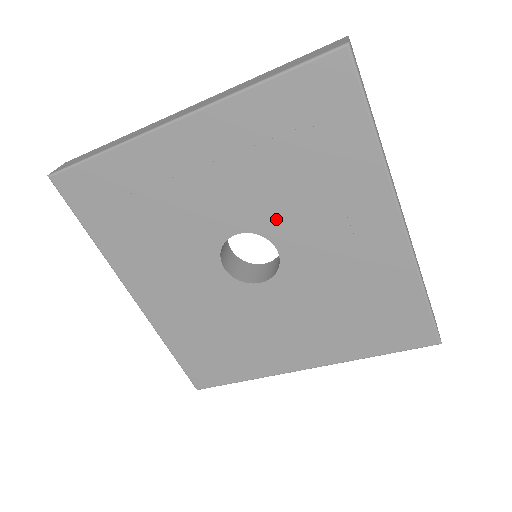
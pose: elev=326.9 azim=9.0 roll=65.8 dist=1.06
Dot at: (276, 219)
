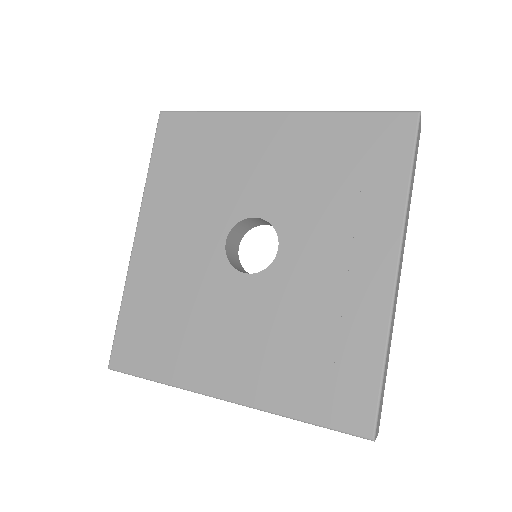
Dot at: (295, 219)
